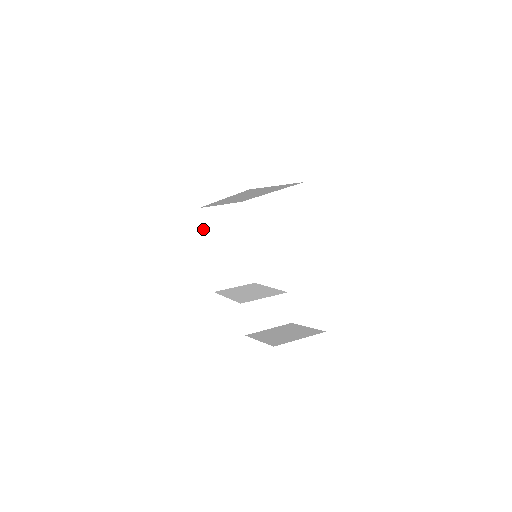
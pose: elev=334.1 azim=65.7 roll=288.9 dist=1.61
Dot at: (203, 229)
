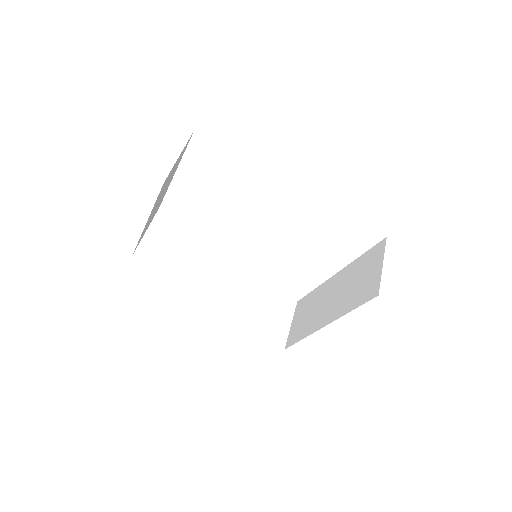
Dot at: (154, 204)
